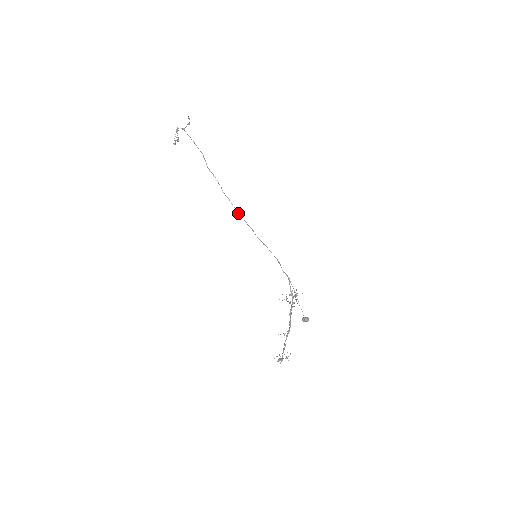
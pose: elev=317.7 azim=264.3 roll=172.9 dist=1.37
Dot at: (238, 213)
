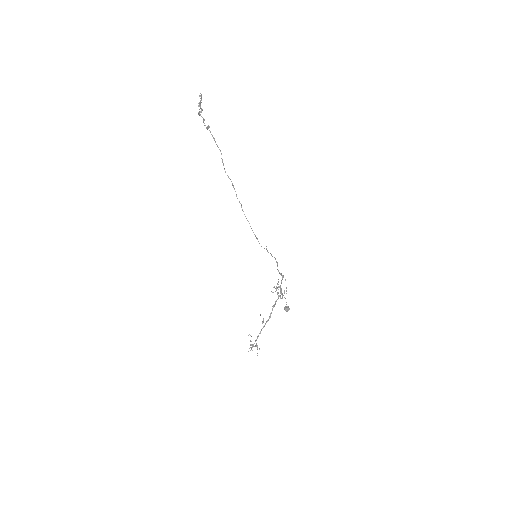
Dot at: occluded
